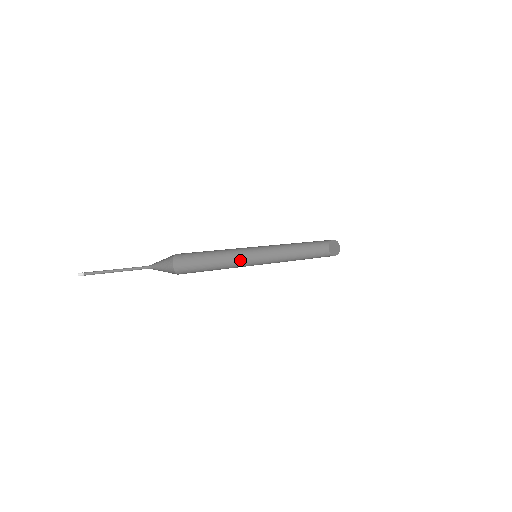
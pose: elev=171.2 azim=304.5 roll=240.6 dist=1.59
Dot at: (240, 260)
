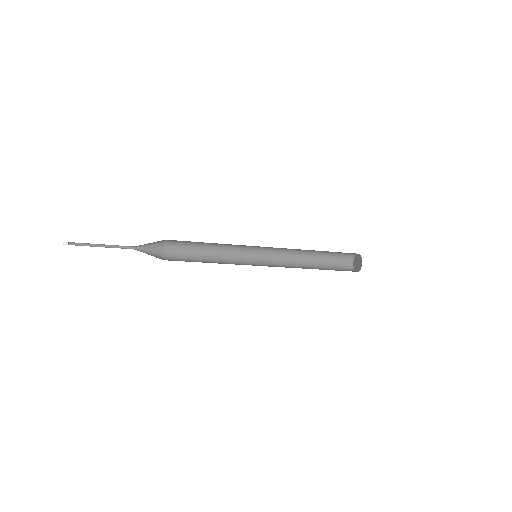
Dot at: (240, 261)
